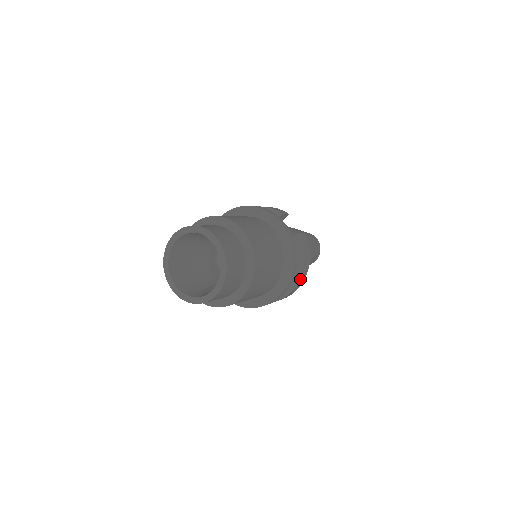
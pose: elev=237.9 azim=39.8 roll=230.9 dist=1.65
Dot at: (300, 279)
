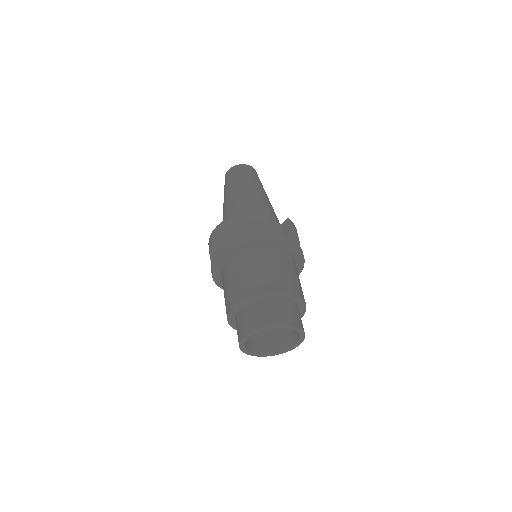
Dot at: occluded
